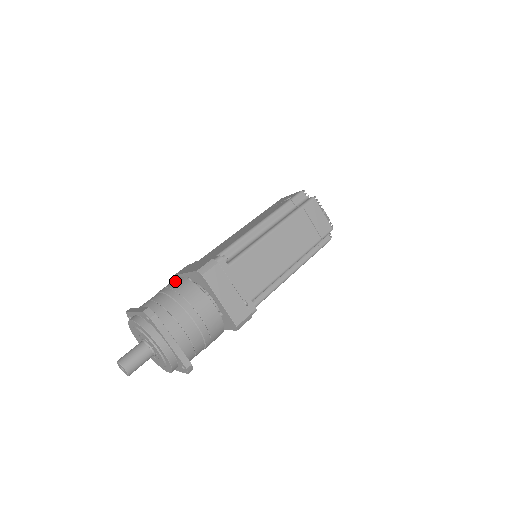
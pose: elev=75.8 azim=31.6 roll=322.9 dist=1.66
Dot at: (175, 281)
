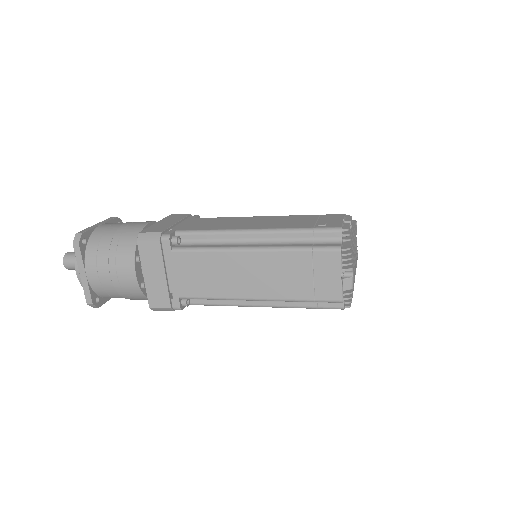
Dot at: (138, 224)
